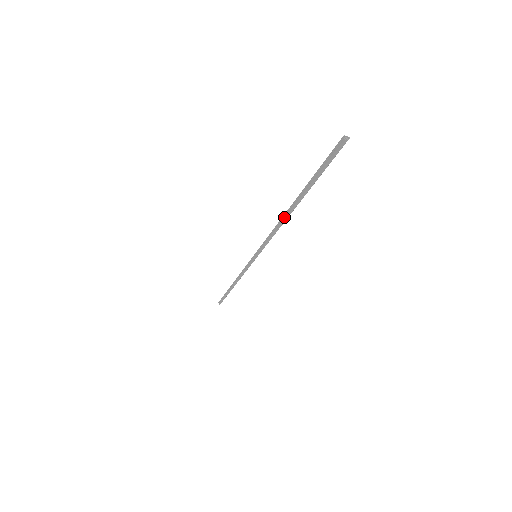
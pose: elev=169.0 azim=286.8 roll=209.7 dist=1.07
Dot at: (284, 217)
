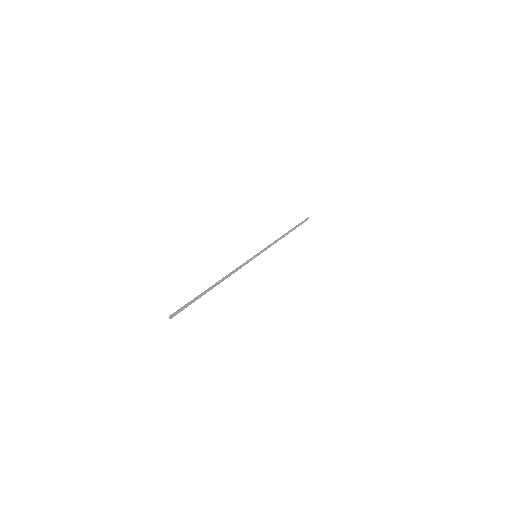
Dot at: (221, 281)
